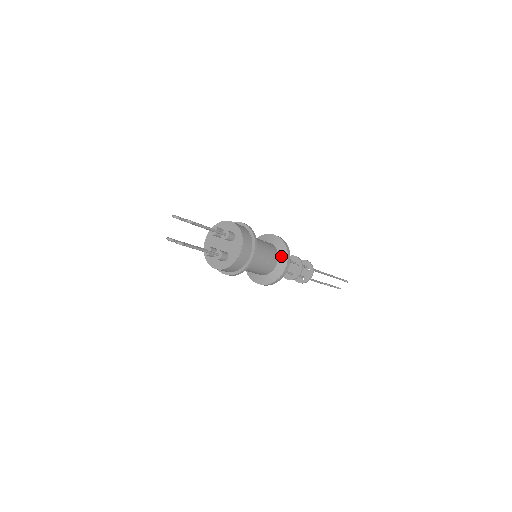
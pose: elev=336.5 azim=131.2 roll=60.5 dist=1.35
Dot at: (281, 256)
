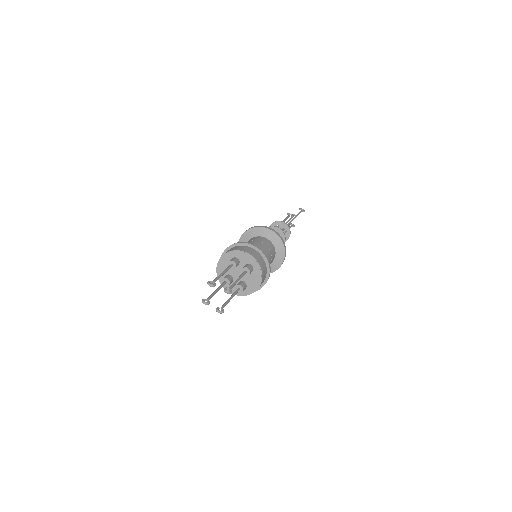
Dot at: (278, 252)
